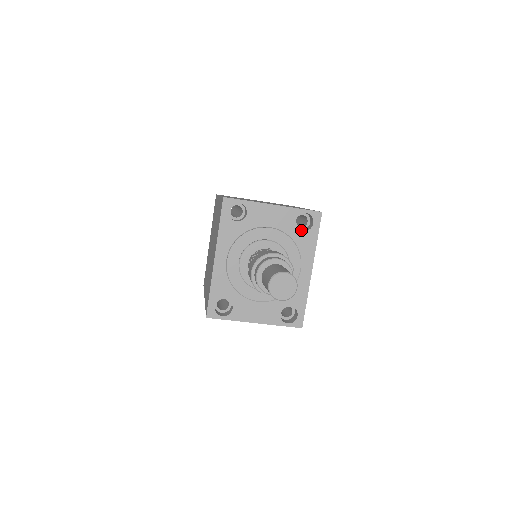
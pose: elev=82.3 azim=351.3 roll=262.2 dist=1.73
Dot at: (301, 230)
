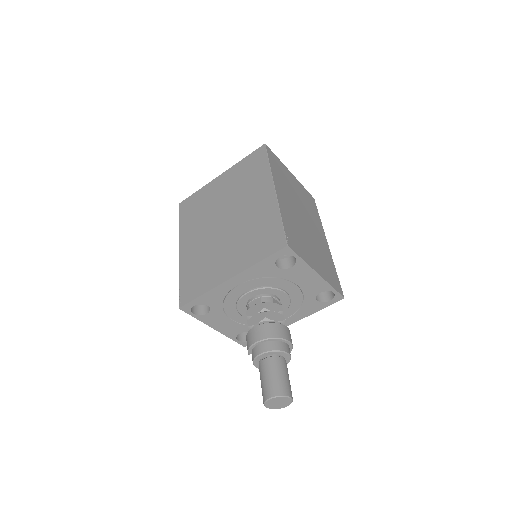
Dot at: (316, 299)
